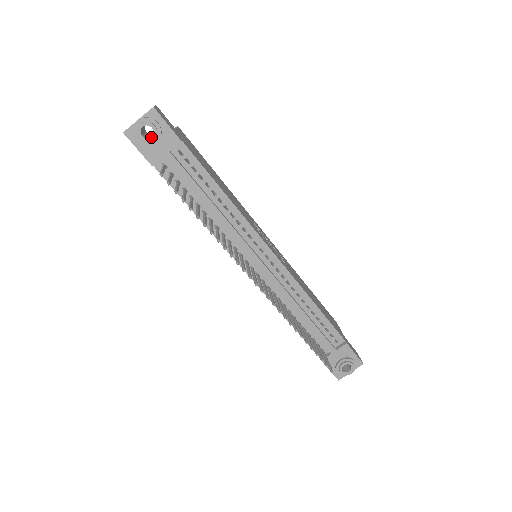
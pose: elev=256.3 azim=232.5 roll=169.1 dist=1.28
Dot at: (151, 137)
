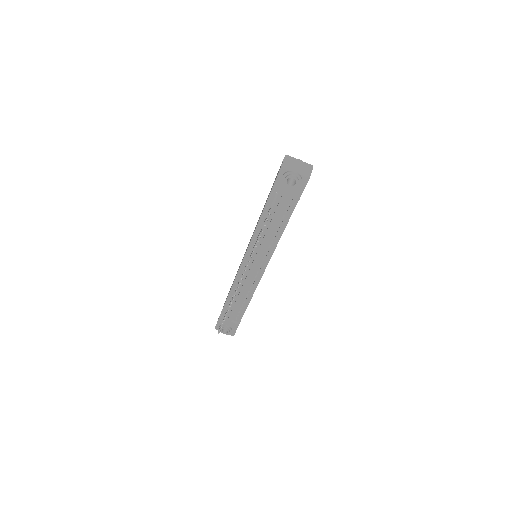
Dot at: (290, 185)
